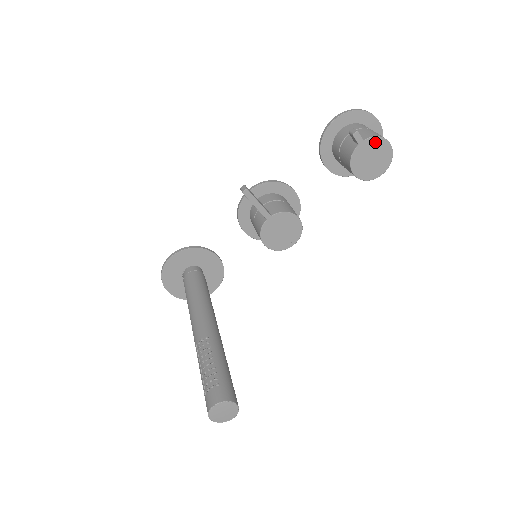
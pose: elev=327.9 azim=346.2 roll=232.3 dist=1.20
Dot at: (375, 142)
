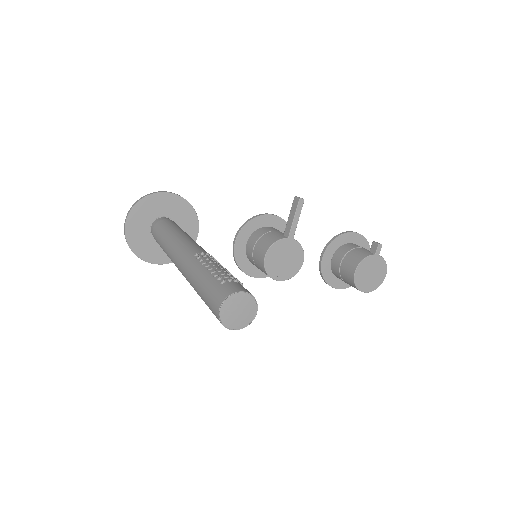
Dot at: (382, 264)
